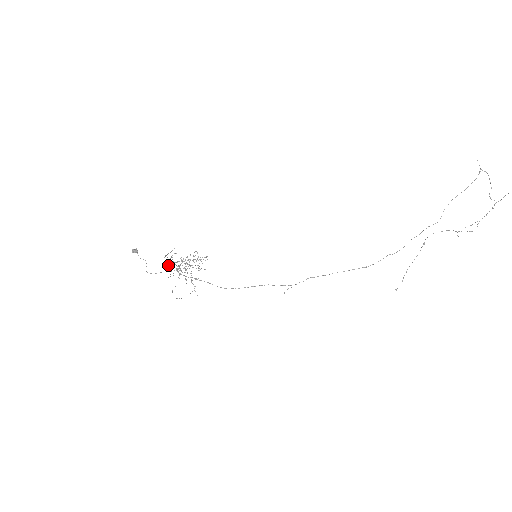
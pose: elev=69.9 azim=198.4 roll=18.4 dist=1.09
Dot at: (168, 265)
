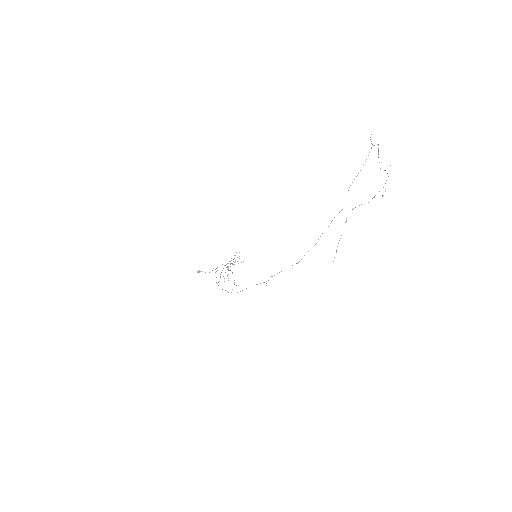
Dot at: occluded
